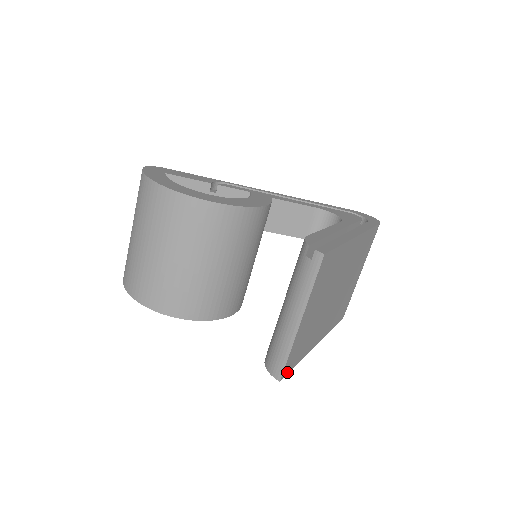
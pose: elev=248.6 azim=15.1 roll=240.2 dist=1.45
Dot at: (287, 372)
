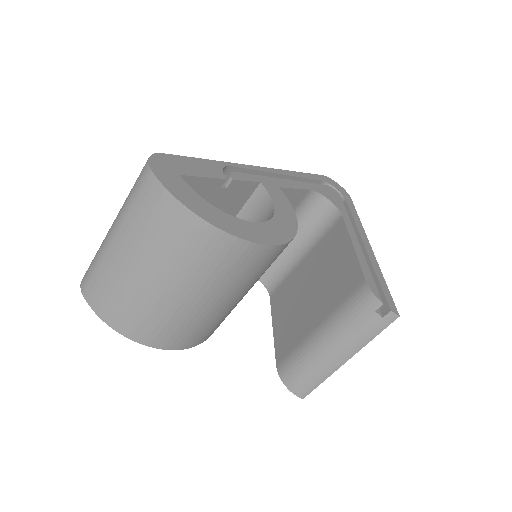
Dot at: occluded
